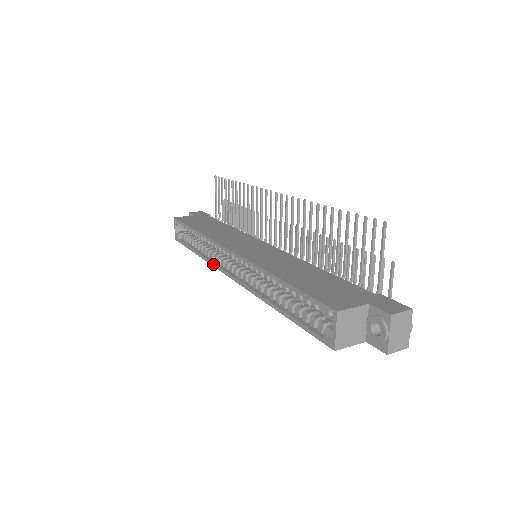
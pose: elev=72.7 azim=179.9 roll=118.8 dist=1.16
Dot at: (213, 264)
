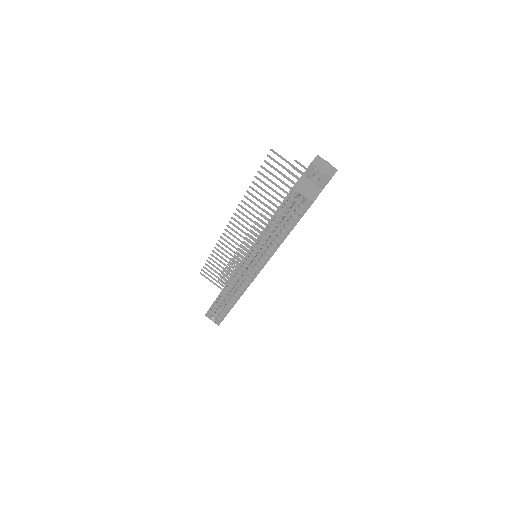
Dot at: (244, 289)
